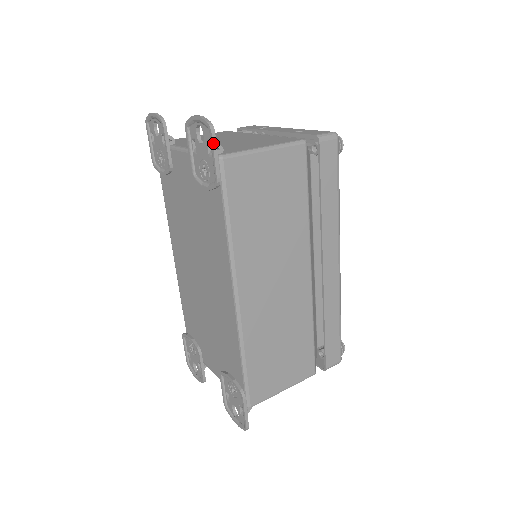
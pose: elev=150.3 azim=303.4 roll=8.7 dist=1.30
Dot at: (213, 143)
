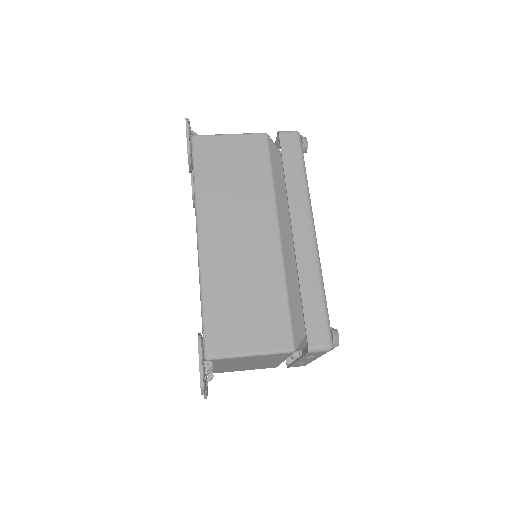
Dot at: (186, 126)
